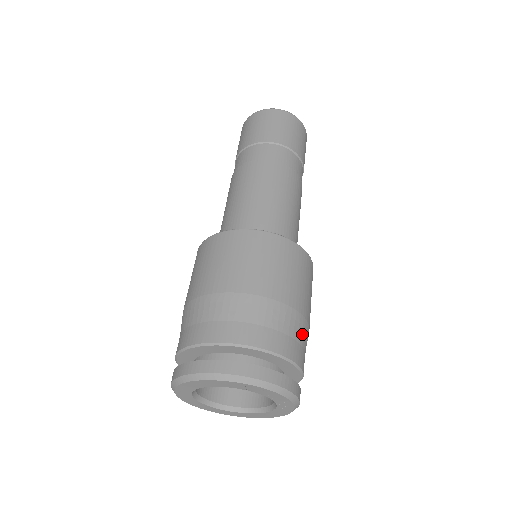
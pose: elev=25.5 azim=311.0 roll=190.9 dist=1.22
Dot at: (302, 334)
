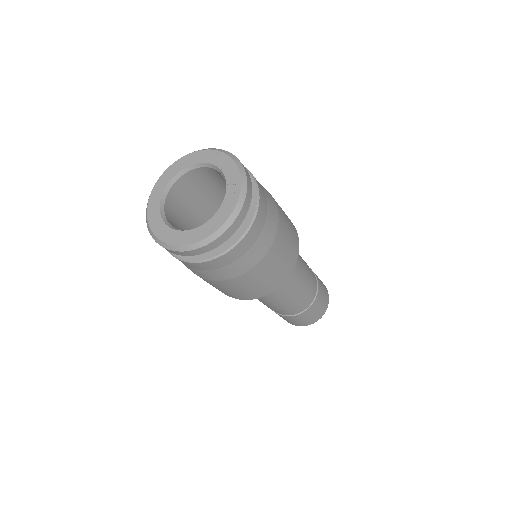
Dot at: (271, 206)
